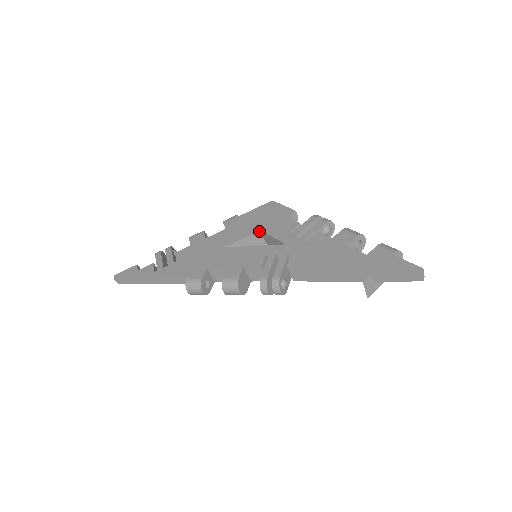
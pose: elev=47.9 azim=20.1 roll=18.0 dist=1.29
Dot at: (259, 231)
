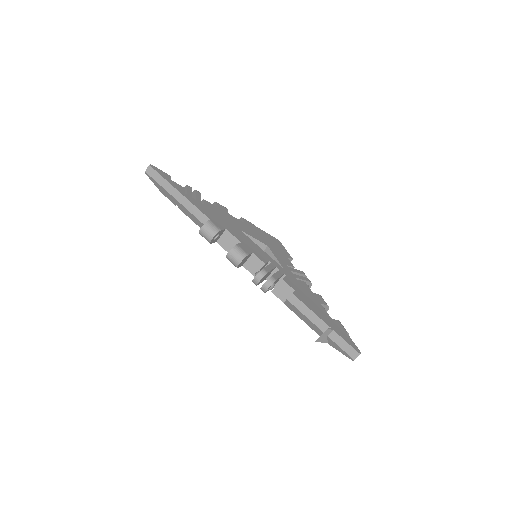
Dot at: (267, 246)
